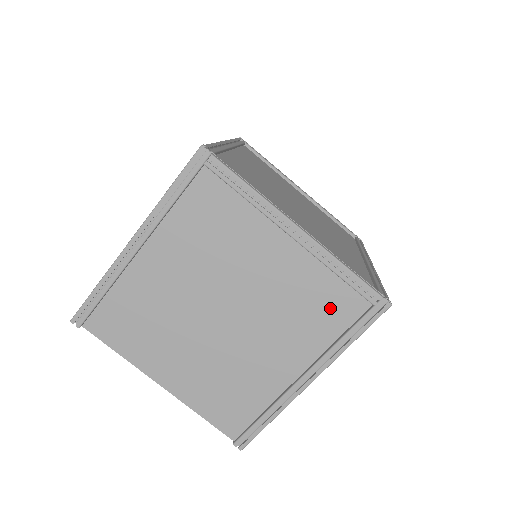
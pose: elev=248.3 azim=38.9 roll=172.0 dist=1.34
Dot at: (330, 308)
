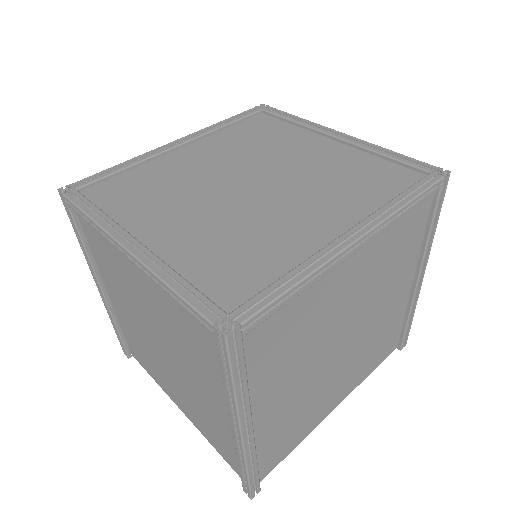
Dot at: (202, 339)
